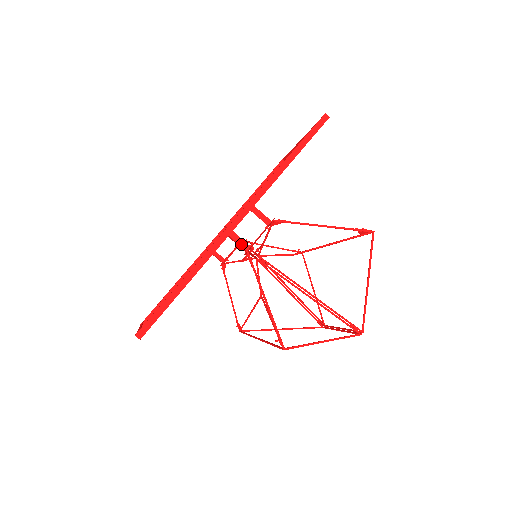
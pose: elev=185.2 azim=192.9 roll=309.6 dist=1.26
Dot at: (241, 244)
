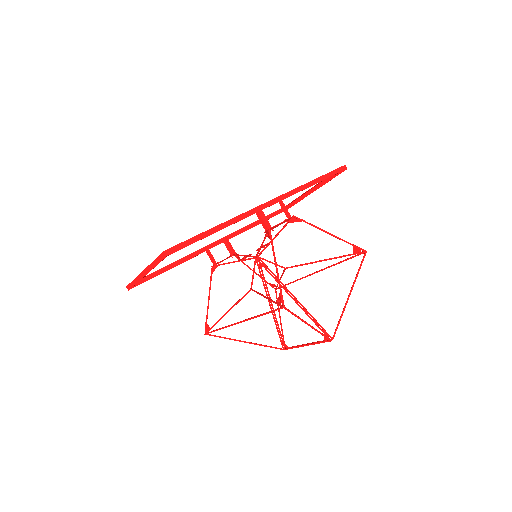
Dot at: (265, 222)
